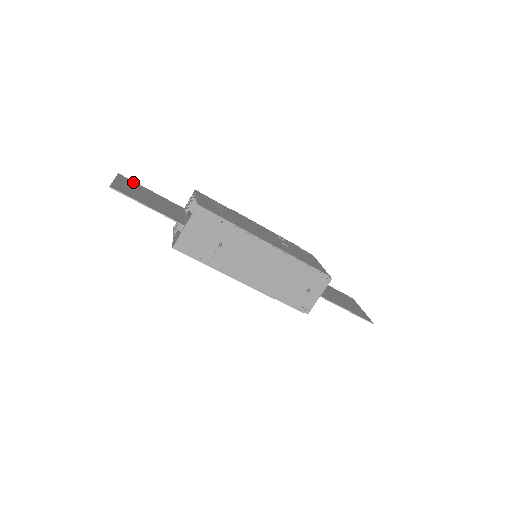
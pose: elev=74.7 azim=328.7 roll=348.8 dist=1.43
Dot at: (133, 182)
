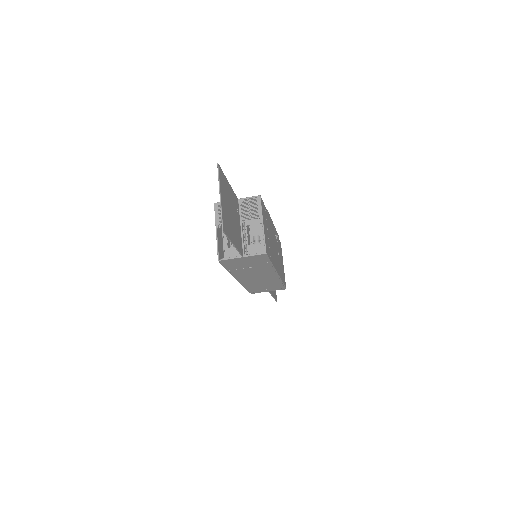
Dot at: (224, 176)
